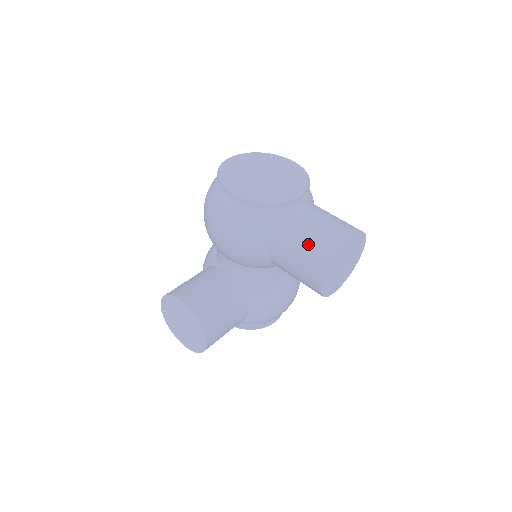
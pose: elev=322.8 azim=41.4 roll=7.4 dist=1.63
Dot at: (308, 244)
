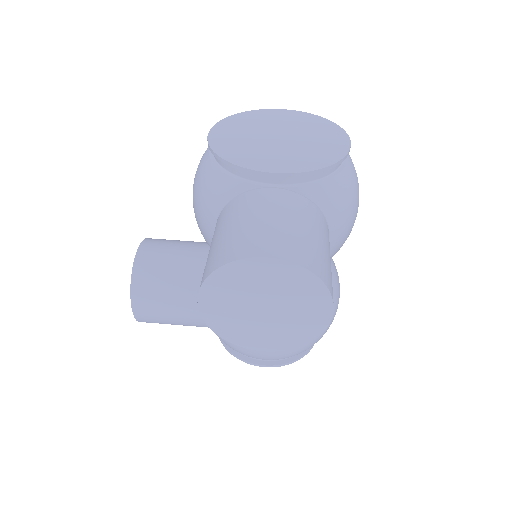
Dot at: (220, 237)
